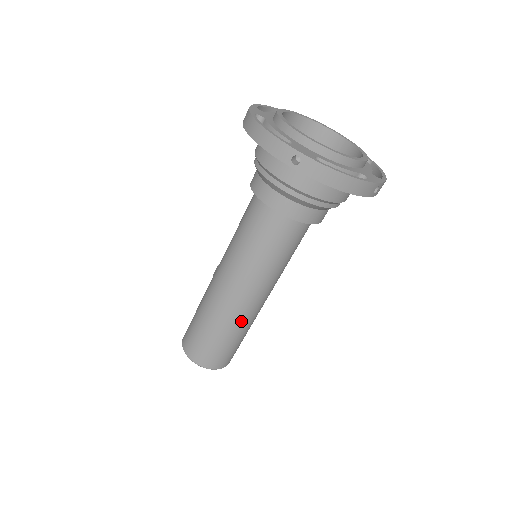
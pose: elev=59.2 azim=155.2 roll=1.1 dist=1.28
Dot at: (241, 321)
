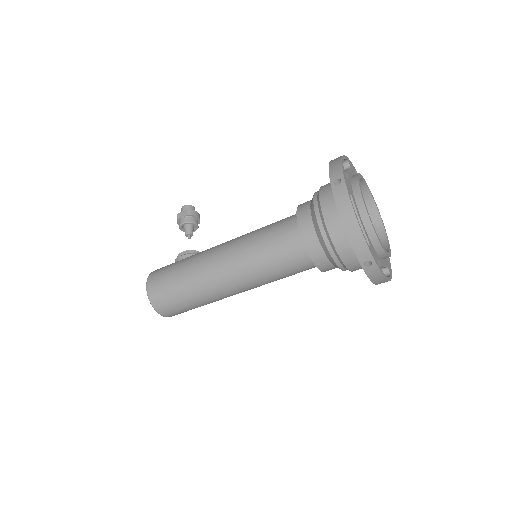
Dot at: occluded
